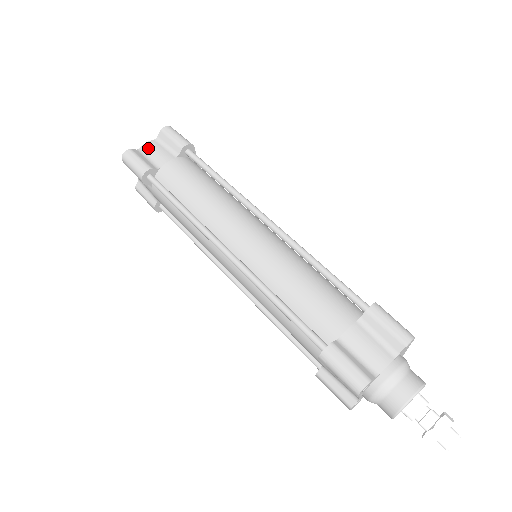
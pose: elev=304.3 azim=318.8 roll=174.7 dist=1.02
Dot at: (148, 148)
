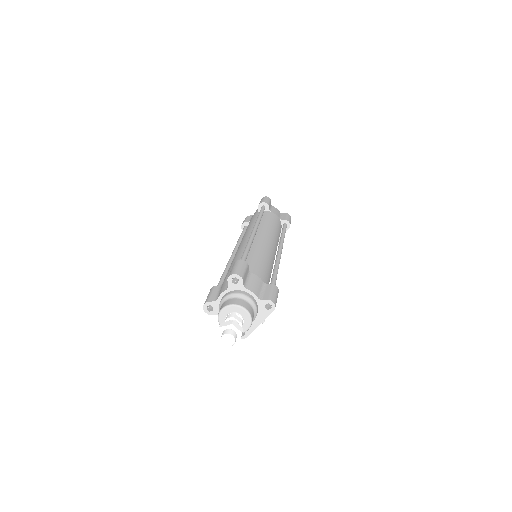
Dot at: (275, 208)
